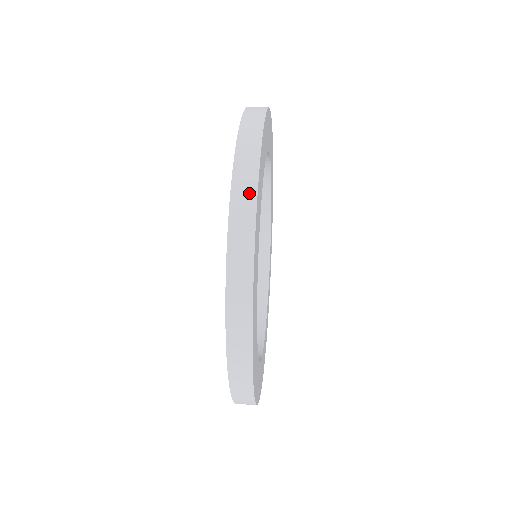
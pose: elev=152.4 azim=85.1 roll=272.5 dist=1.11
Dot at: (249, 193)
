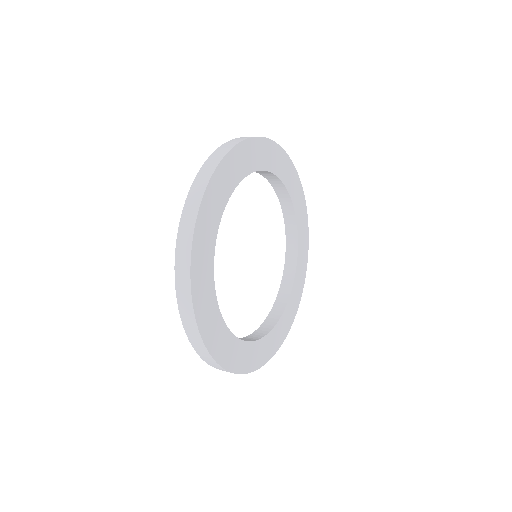
Dot at: occluded
